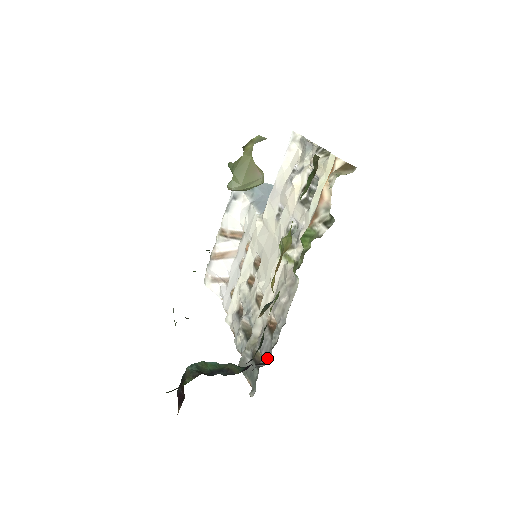
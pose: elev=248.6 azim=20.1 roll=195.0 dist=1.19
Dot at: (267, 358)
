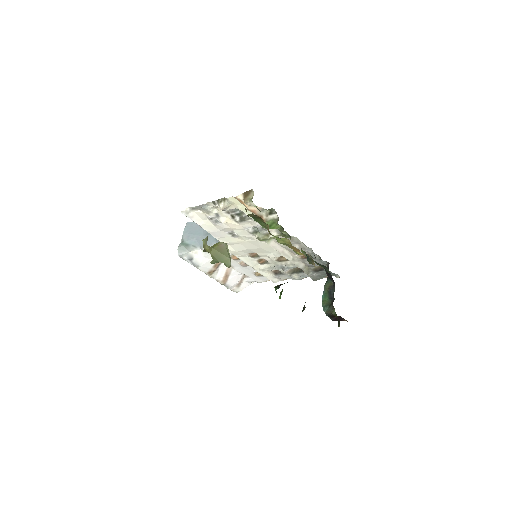
Dot at: (324, 264)
